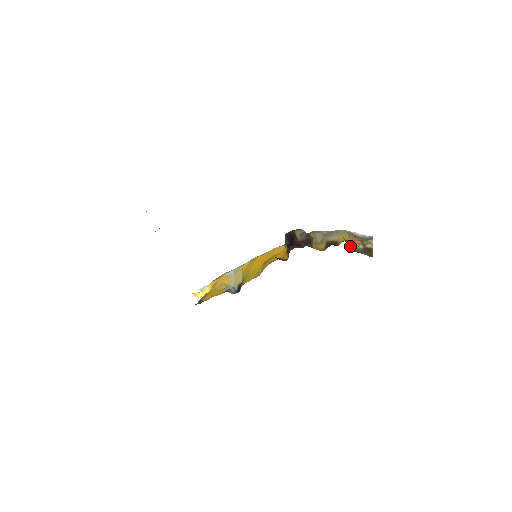
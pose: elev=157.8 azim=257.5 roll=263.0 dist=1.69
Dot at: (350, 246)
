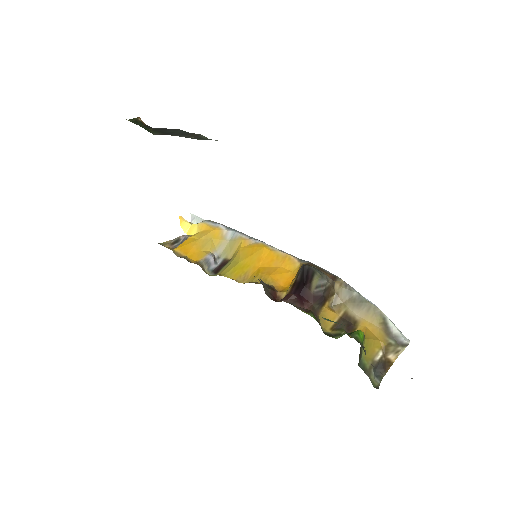
Dot at: (363, 351)
